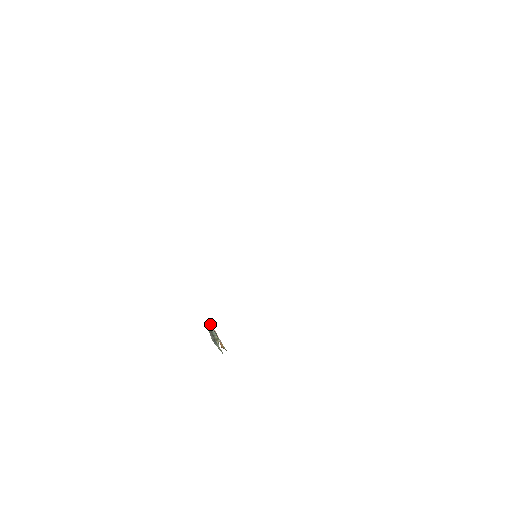
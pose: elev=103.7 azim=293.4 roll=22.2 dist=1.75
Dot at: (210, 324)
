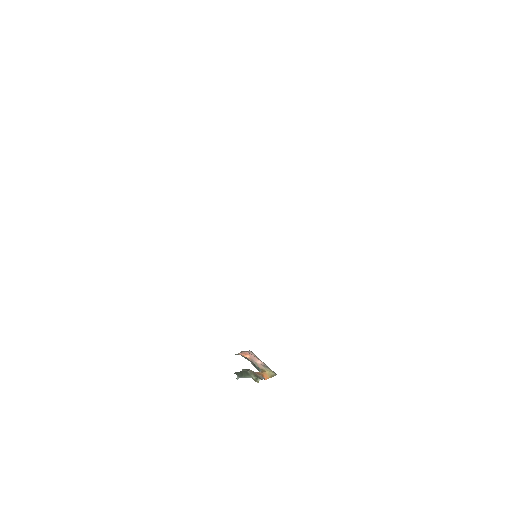
Dot at: (236, 378)
